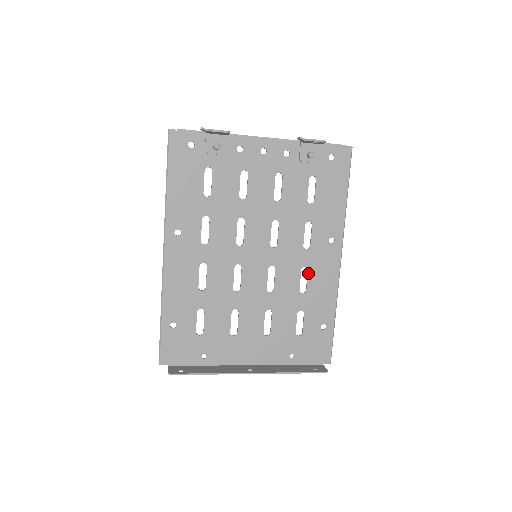
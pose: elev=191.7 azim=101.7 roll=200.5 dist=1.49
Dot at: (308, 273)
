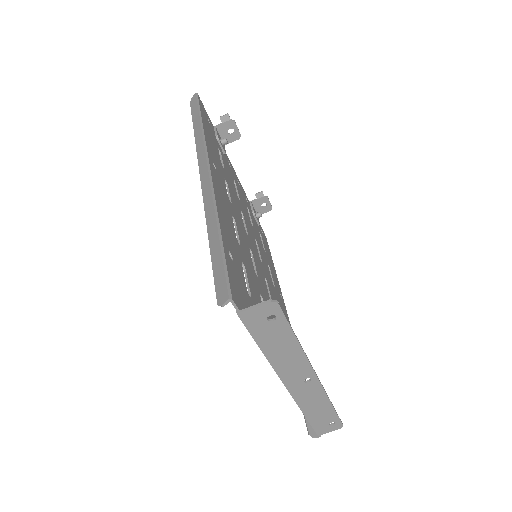
Dot at: occluded
